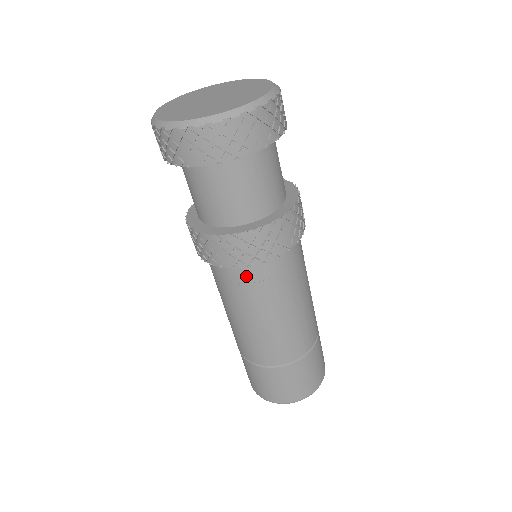
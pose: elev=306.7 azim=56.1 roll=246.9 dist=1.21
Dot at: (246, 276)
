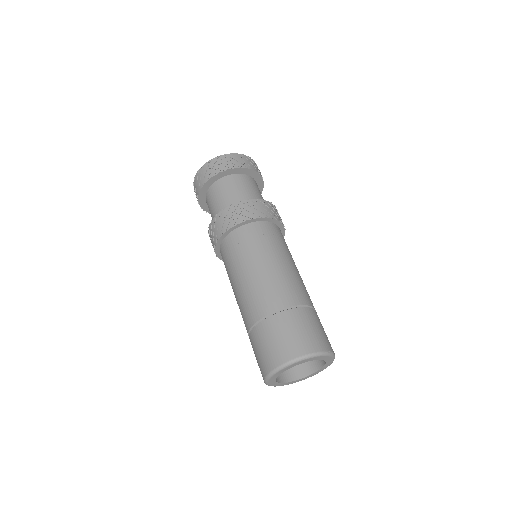
Dot at: (247, 234)
